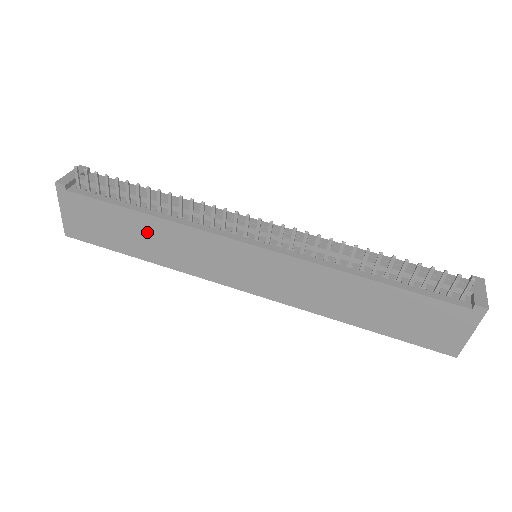
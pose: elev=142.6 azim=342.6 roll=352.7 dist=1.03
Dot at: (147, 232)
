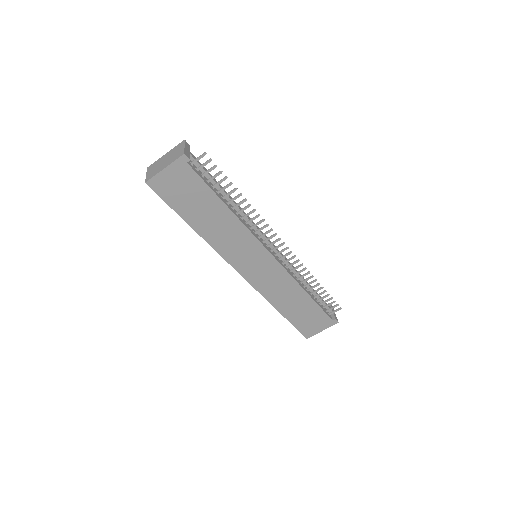
Dot at: (216, 216)
